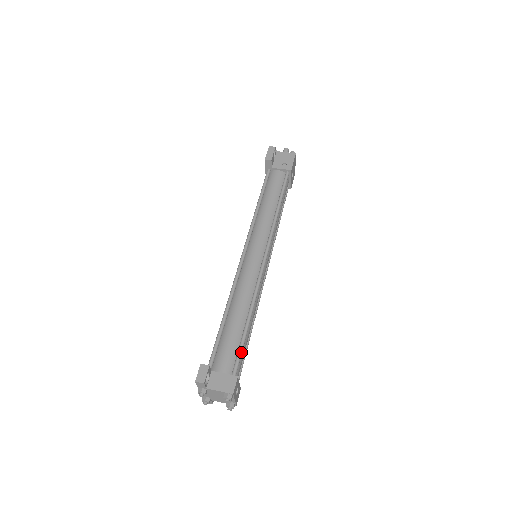
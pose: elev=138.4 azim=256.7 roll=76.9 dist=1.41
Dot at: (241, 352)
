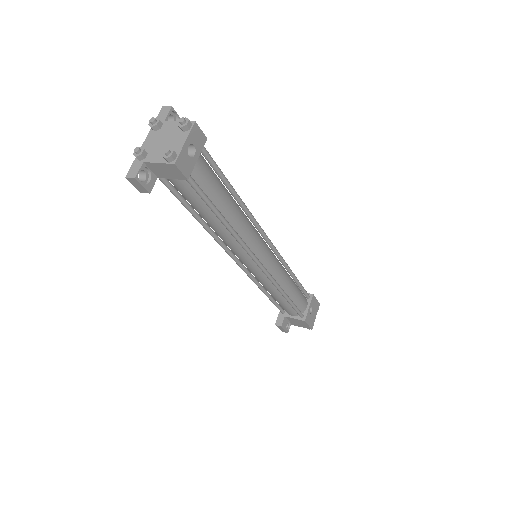
Dot at: (217, 165)
